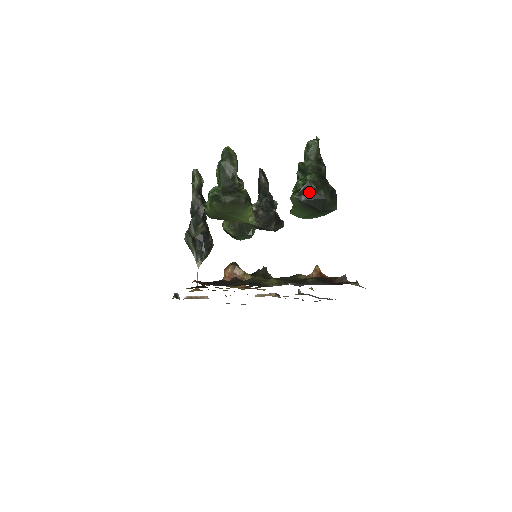
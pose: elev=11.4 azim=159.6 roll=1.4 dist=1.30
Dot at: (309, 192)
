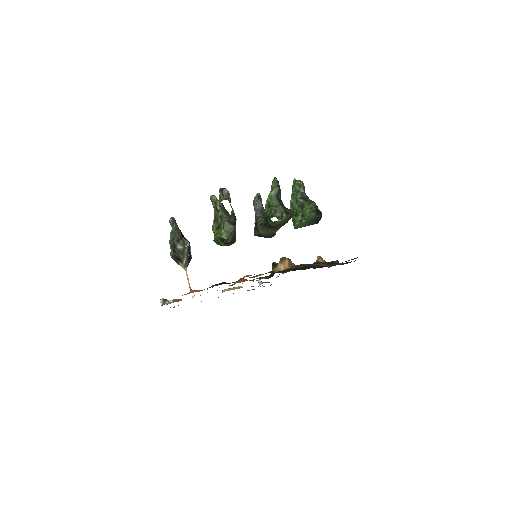
Dot at: (319, 212)
